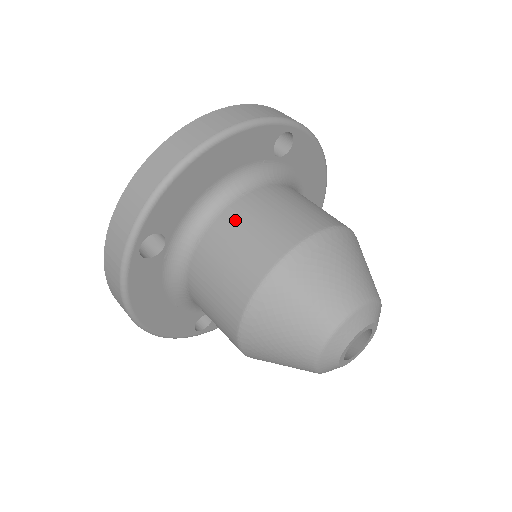
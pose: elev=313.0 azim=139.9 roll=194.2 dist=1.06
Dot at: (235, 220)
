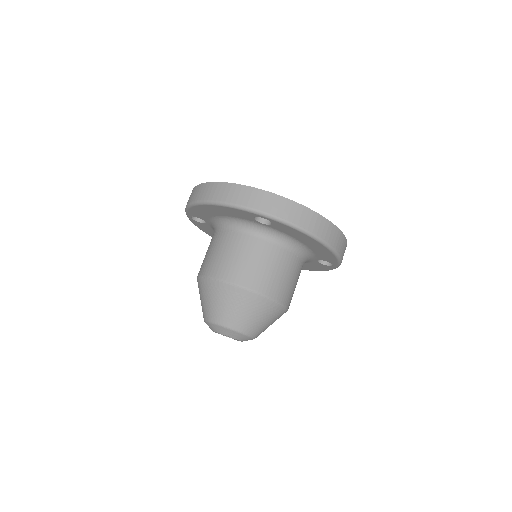
Dot at: (284, 261)
